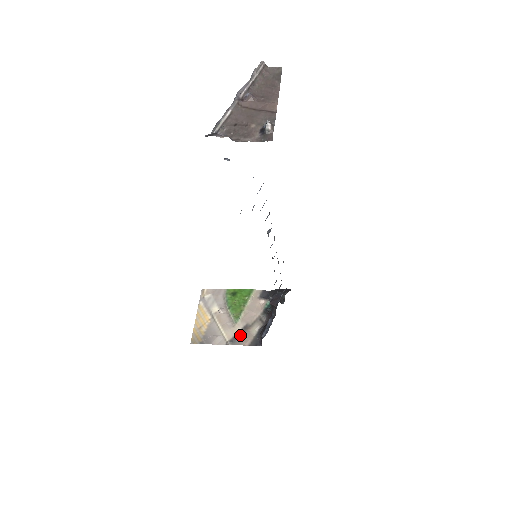
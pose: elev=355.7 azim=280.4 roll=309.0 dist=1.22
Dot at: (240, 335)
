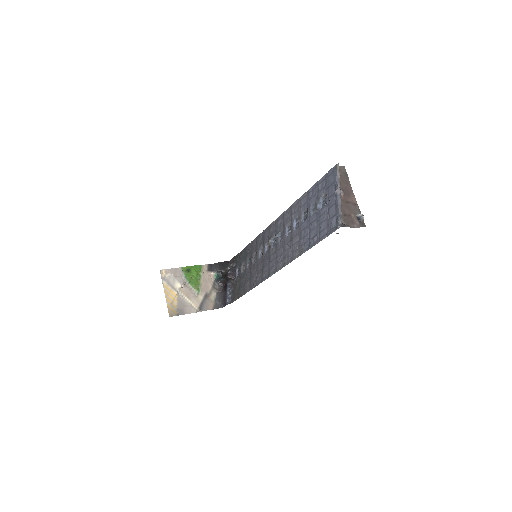
Dot at: (204, 303)
